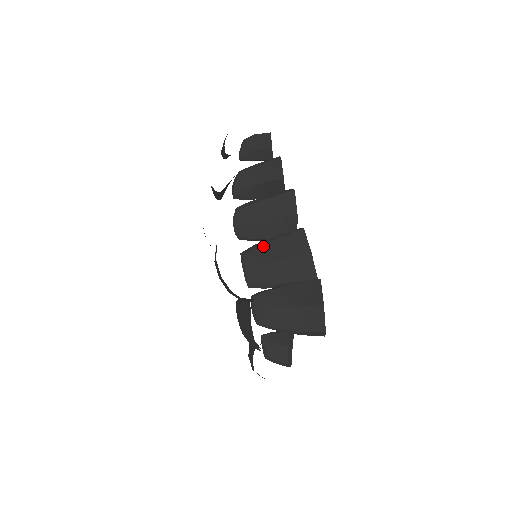
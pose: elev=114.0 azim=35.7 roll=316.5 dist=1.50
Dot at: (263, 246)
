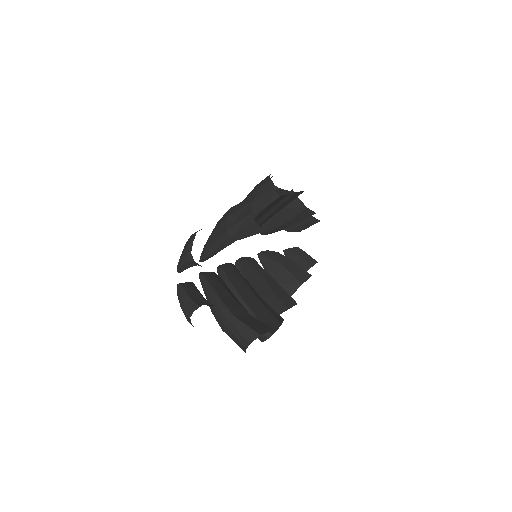
Dot at: occluded
